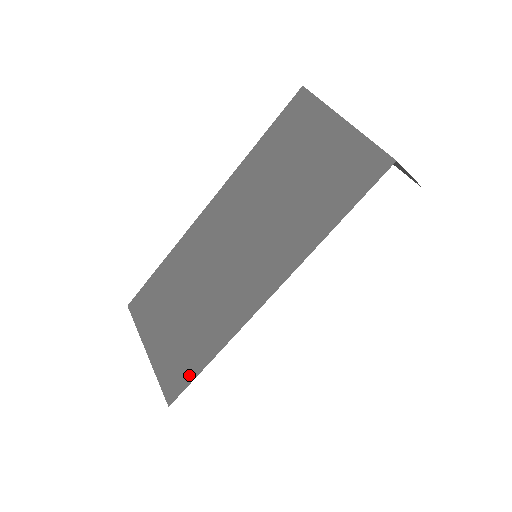
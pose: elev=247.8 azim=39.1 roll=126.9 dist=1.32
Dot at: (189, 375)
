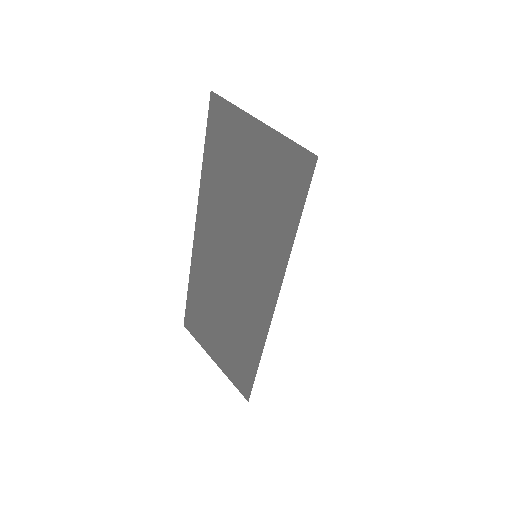
Dot at: (250, 376)
